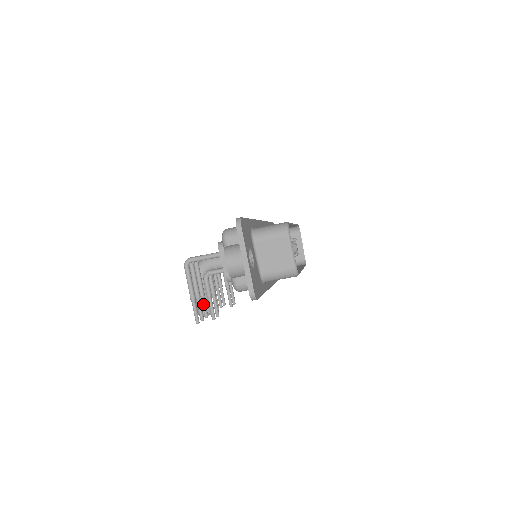
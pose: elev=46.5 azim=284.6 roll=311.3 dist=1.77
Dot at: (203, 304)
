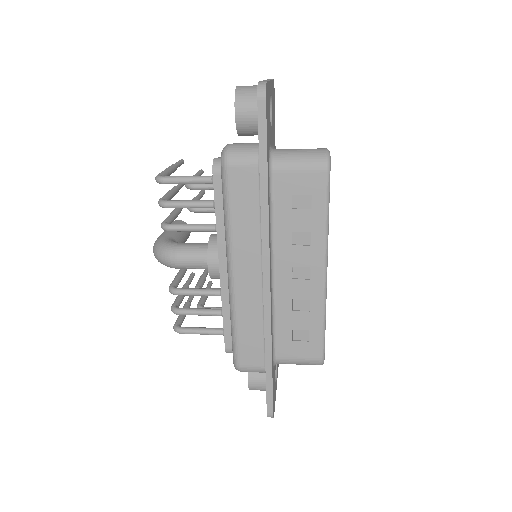
Dot at: occluded
